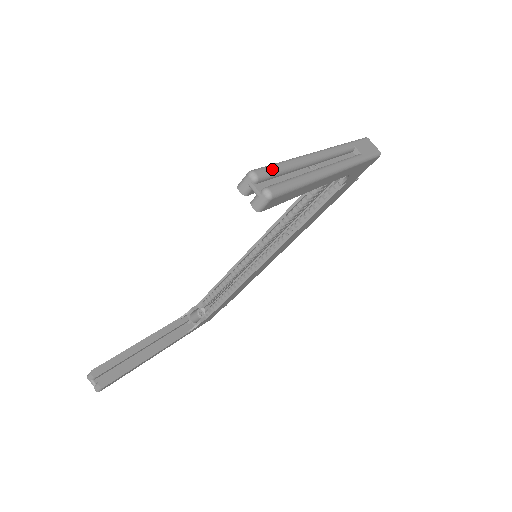
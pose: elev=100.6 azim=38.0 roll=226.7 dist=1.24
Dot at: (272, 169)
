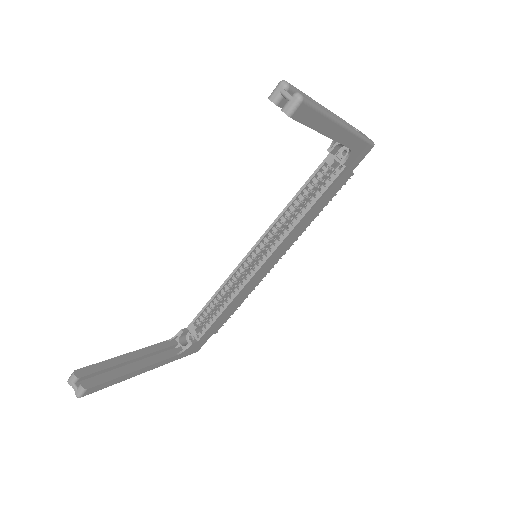
Dot at: (298, 89)
